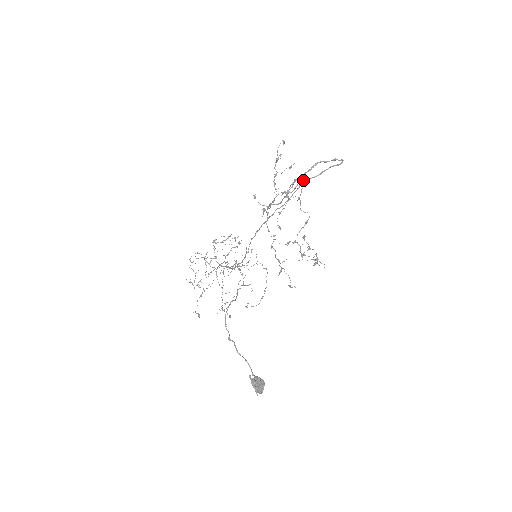
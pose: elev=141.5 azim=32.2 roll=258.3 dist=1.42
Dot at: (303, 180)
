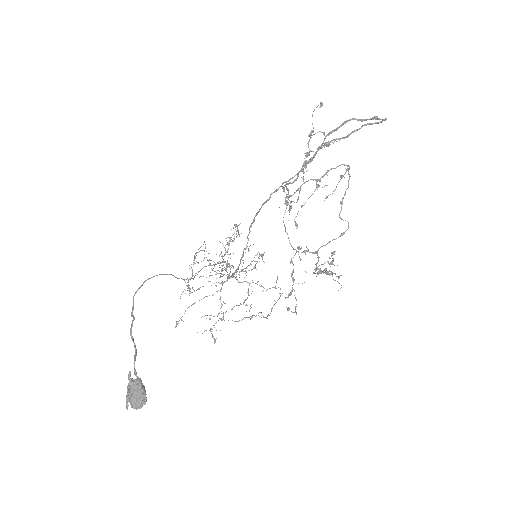
Dot at: (350, 176)
